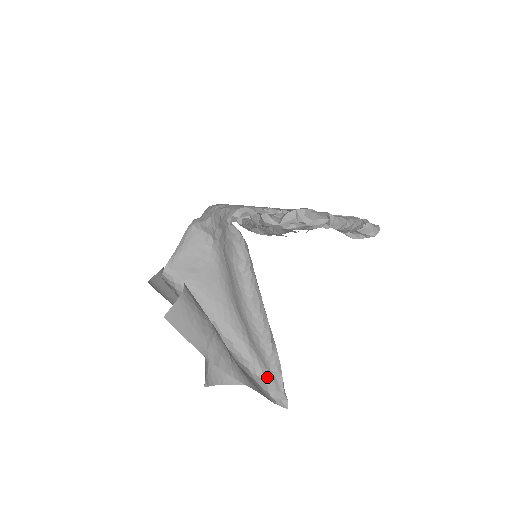
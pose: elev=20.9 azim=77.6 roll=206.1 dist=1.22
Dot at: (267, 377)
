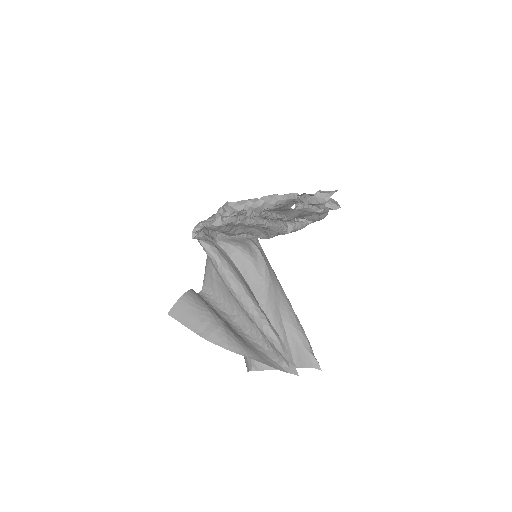
Dot at: (275, 350)
